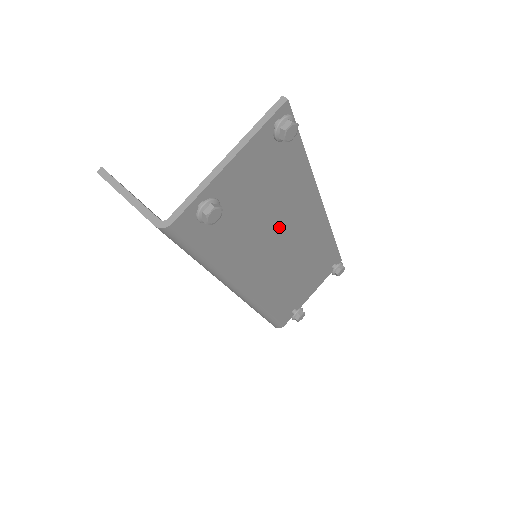
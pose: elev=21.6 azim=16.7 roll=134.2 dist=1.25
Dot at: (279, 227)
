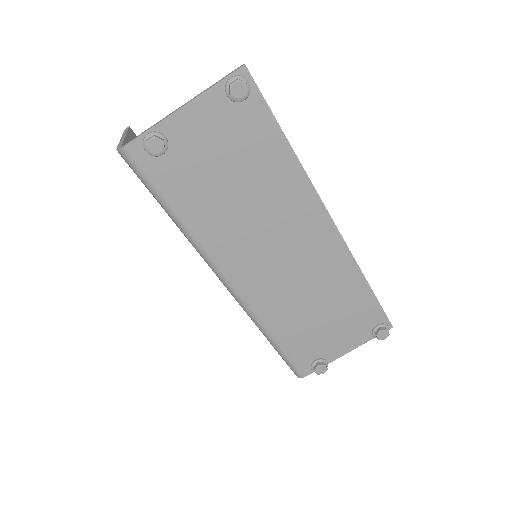
Dot at: (265, 217)
